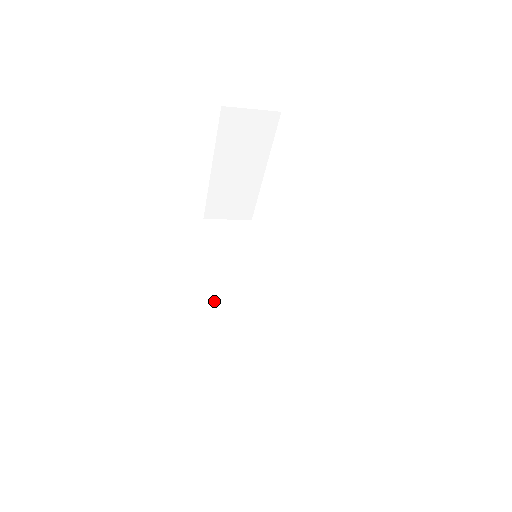
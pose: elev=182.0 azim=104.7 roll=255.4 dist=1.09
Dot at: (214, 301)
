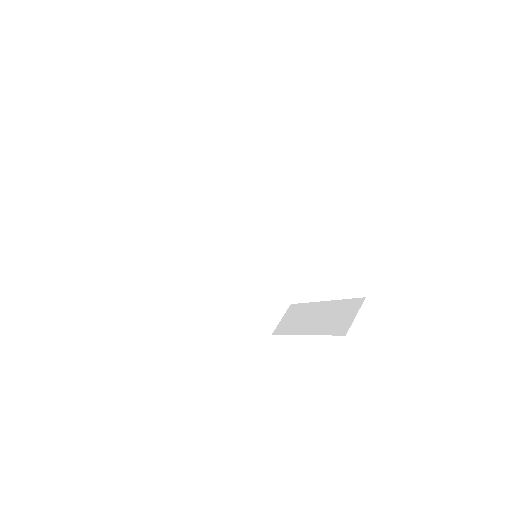
Dot at: (213, 278)
